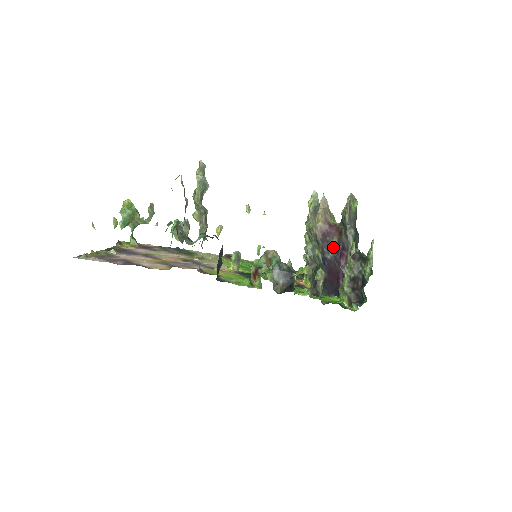
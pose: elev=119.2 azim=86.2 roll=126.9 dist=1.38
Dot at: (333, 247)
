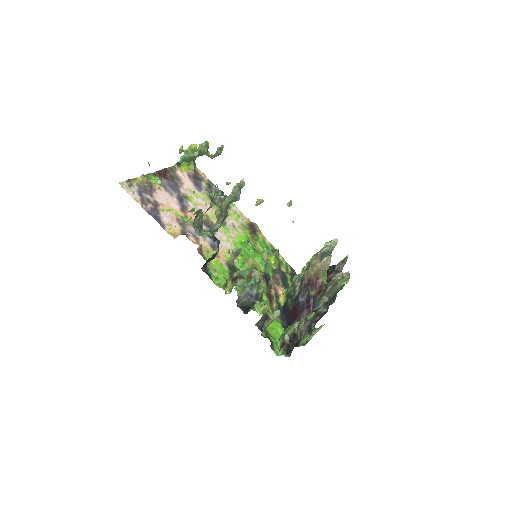
Dot at: (308, 296)
